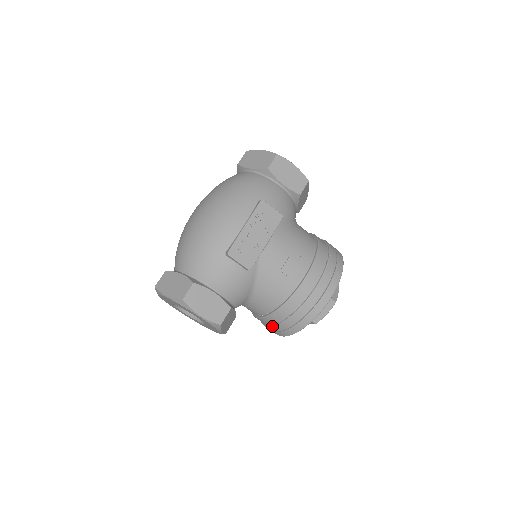
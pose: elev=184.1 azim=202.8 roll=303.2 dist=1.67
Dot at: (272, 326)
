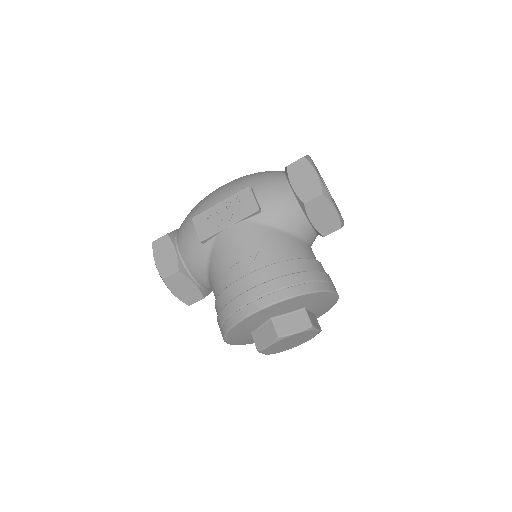
Dot at: occluded
